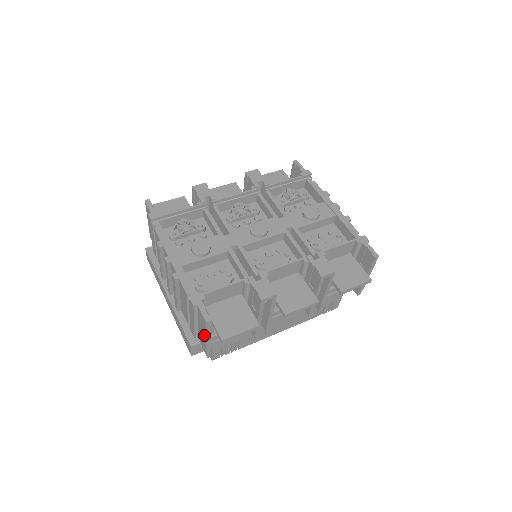
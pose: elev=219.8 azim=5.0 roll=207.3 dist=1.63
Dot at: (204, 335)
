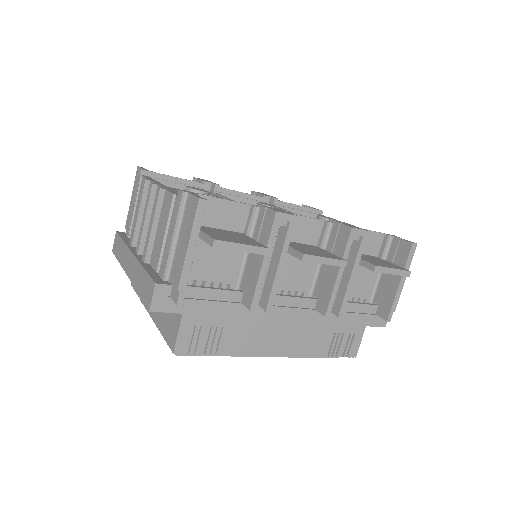
Dot at: (186, 242)
